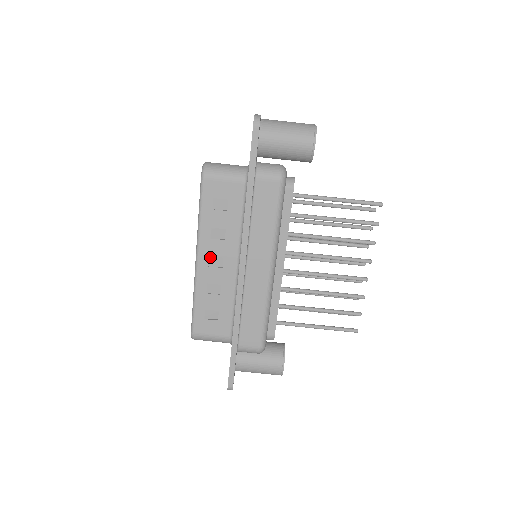
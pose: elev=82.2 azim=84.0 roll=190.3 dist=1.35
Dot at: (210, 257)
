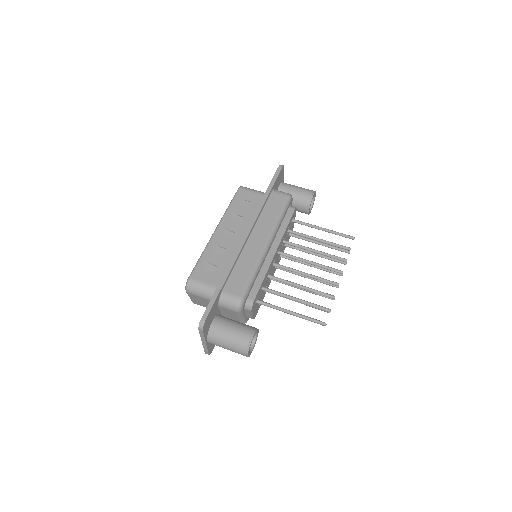
Dot at: (226, 230)
